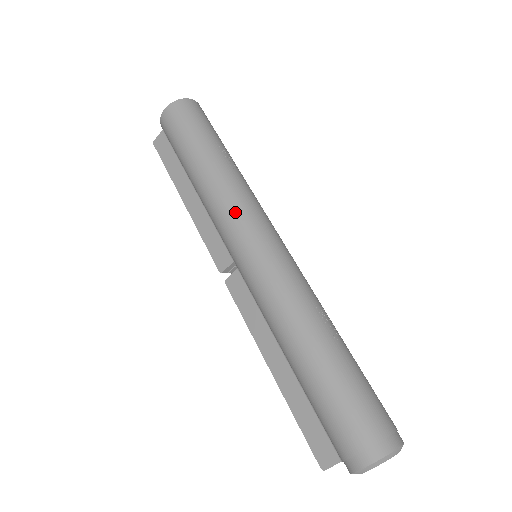
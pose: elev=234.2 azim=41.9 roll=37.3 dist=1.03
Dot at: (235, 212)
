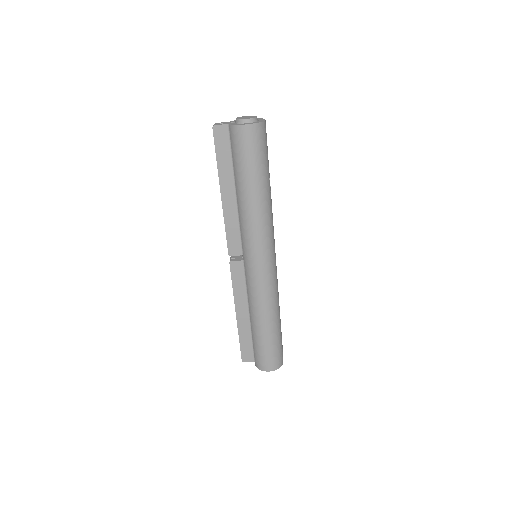
Dot at: (265, 238)
